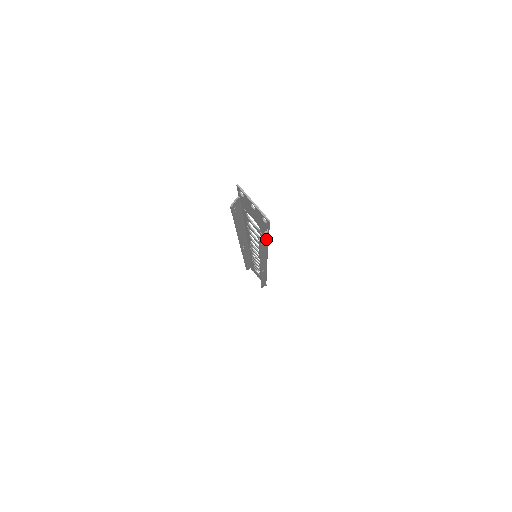
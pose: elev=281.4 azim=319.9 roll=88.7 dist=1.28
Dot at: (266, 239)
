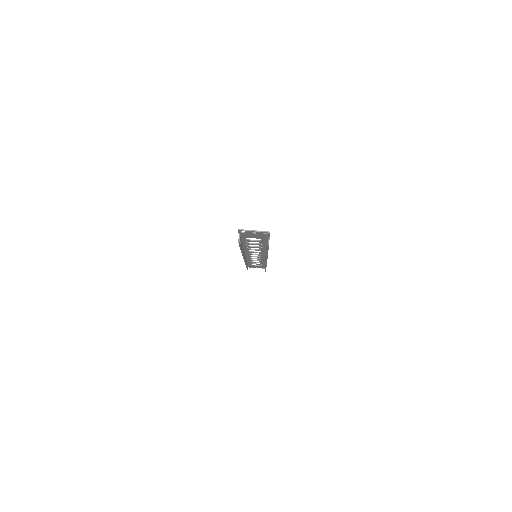
Dot at: occluded
